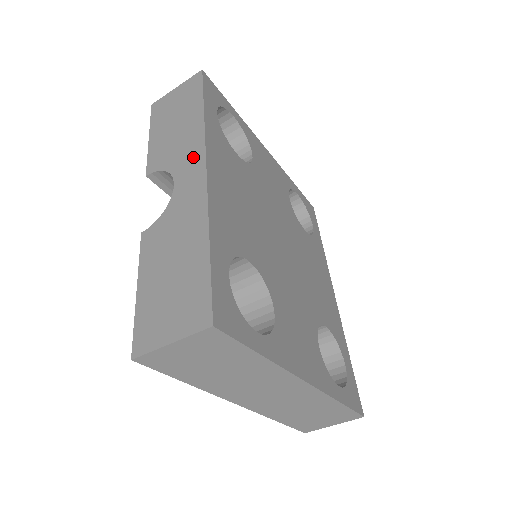
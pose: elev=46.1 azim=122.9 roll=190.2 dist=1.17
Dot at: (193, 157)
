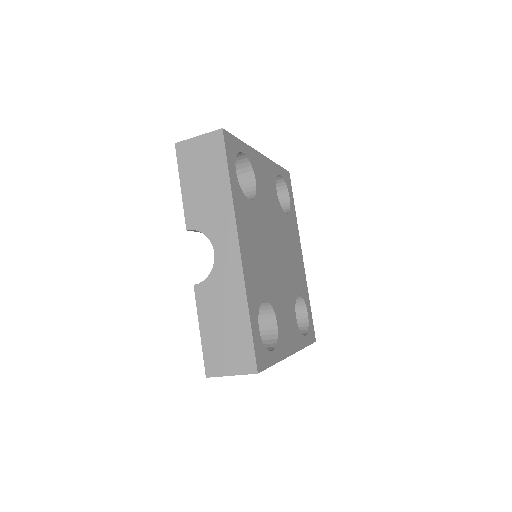
Dot at: (227, 233)
